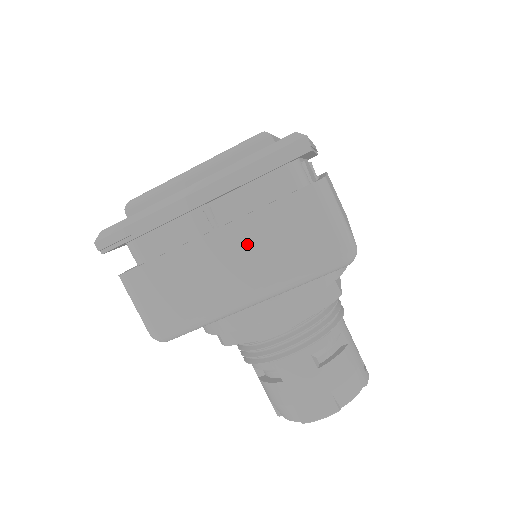
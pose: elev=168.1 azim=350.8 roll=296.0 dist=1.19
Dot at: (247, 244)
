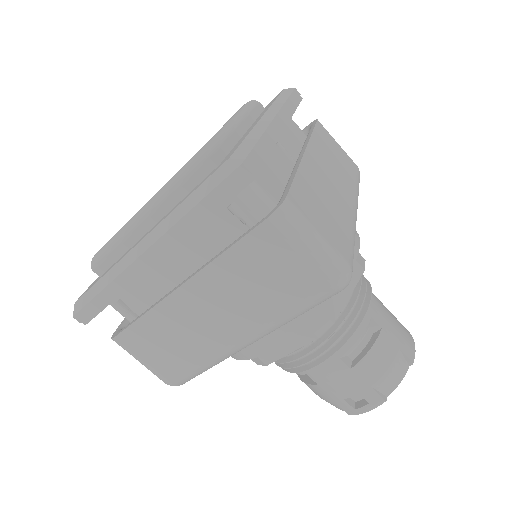
Dot at: (326, 161)
